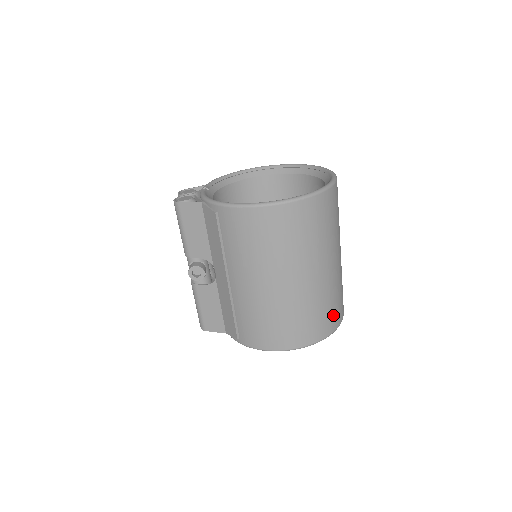
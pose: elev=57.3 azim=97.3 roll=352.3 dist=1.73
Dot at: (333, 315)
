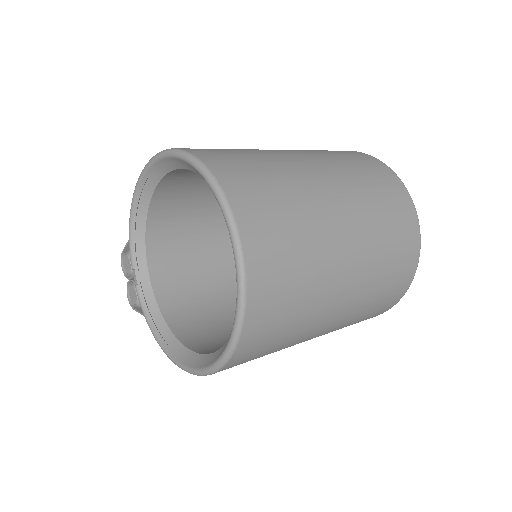
Dot at: (395, 287)
